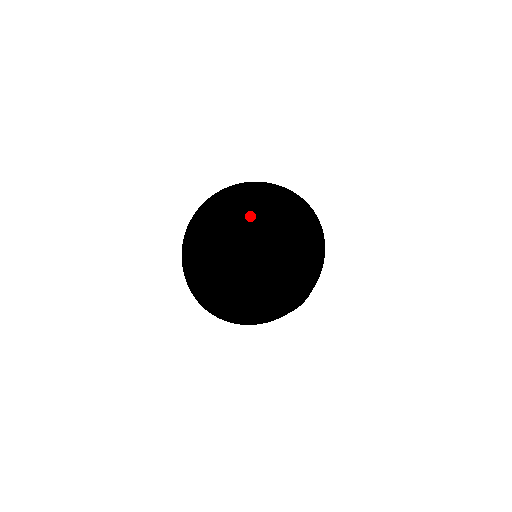
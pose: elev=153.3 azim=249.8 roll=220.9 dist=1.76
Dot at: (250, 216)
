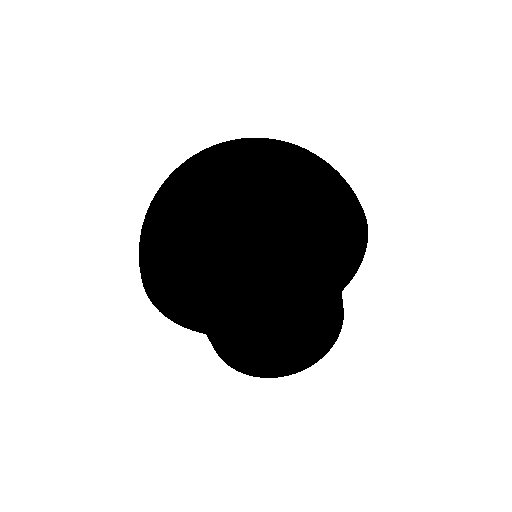
Dot at: (255, 147)
